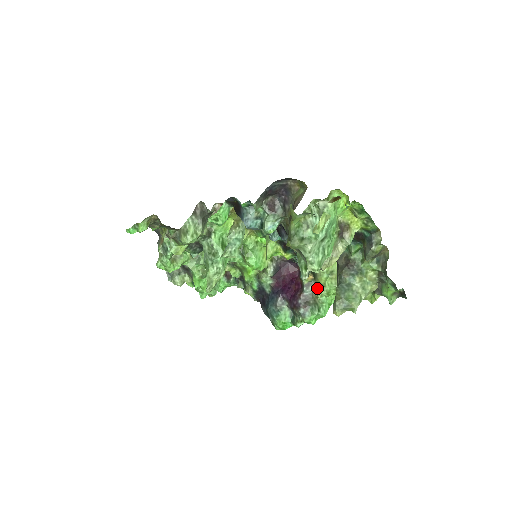
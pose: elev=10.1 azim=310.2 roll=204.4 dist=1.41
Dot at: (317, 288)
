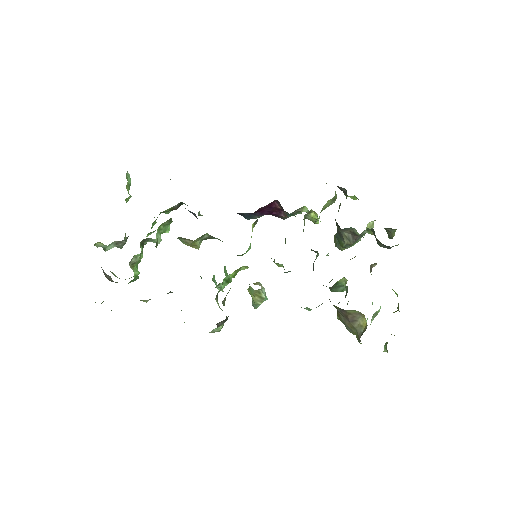
Dot at: (301, 208)
